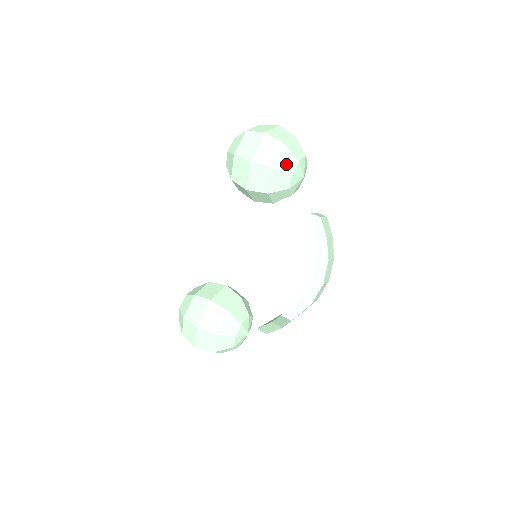
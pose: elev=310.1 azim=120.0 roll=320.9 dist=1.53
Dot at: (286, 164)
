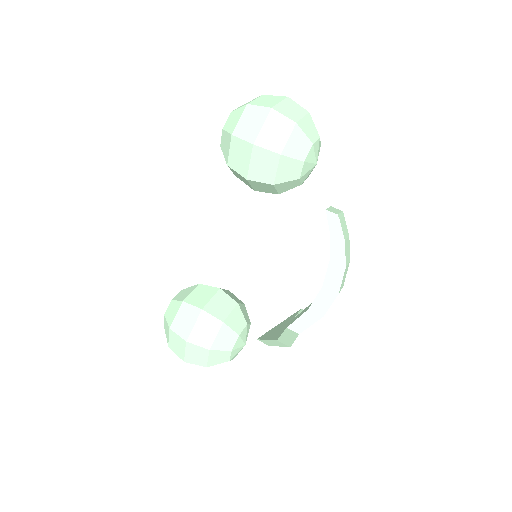
Dot at: (297, 149)
